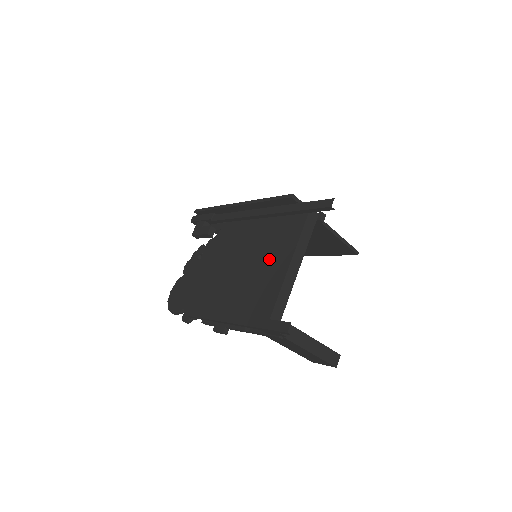
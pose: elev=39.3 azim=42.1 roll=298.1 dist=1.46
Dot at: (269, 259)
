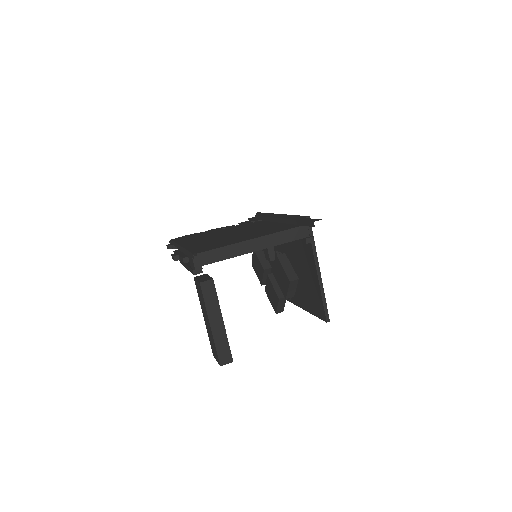
Dot at: occluded
